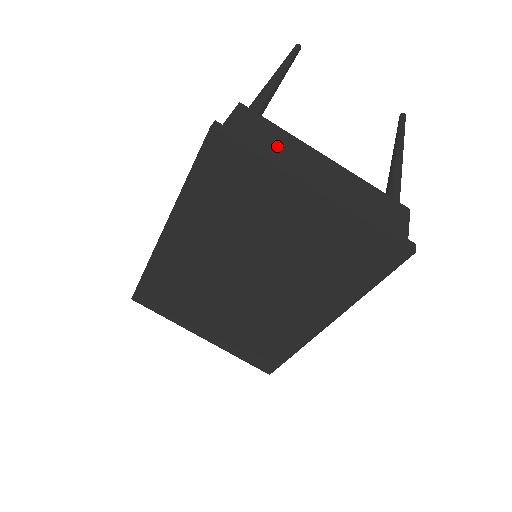
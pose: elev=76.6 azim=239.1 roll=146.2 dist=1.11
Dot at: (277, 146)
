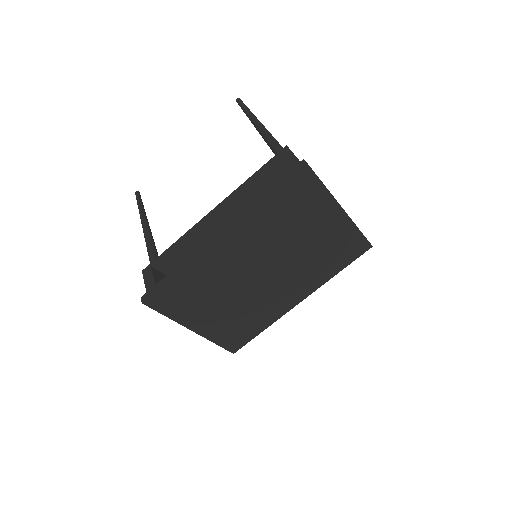
Dot at: occluded
